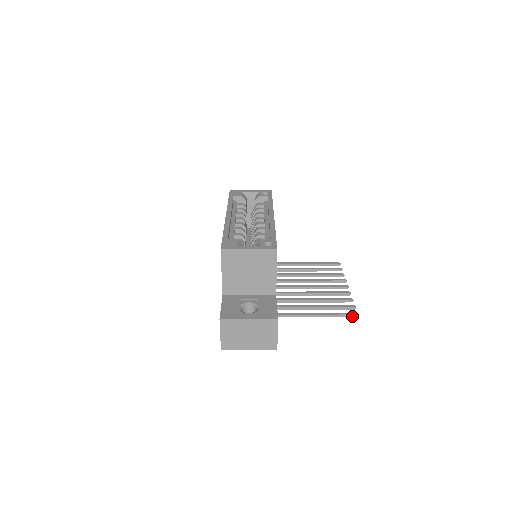
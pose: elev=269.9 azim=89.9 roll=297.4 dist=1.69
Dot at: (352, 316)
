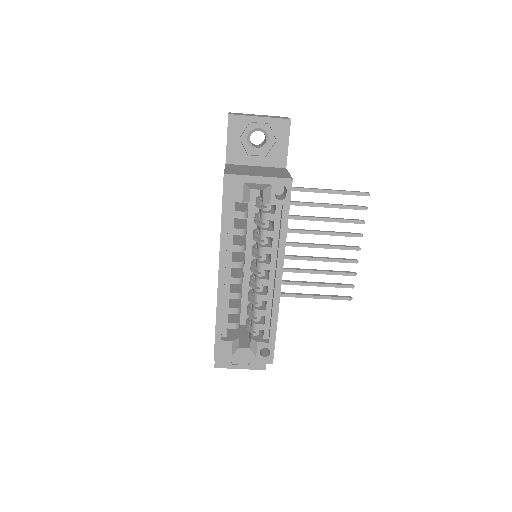
Dot at: (345, 299)
